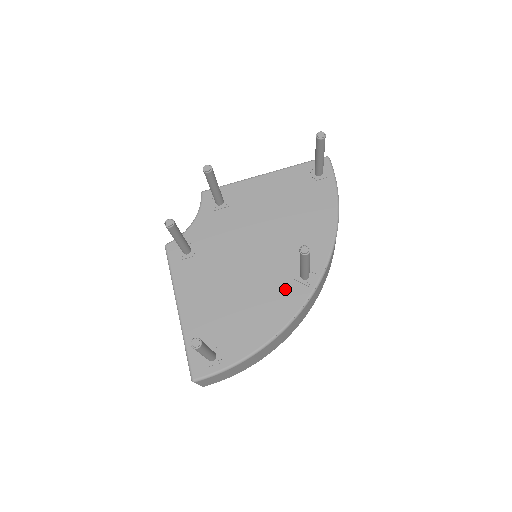
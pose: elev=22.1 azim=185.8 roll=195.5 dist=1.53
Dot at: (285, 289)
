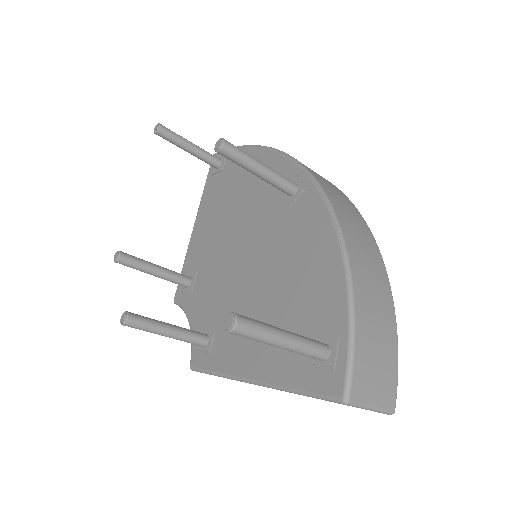
Dot at: (295, 219)
